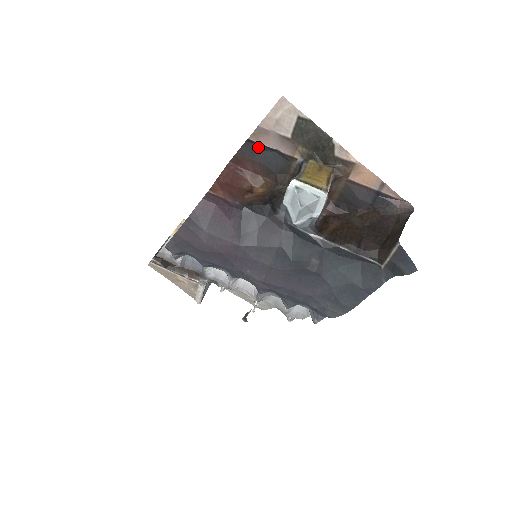
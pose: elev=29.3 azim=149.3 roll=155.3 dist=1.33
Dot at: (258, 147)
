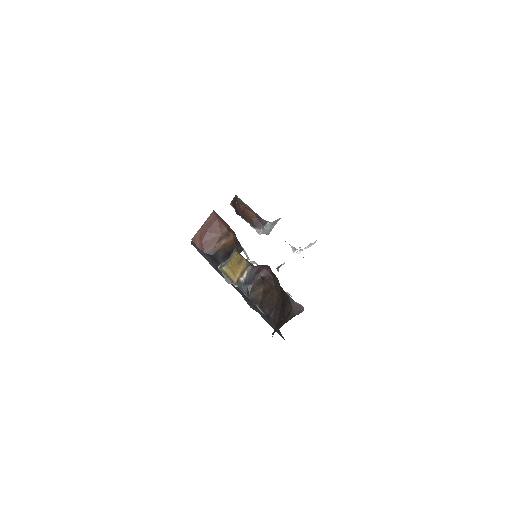
Dot at: occluded
